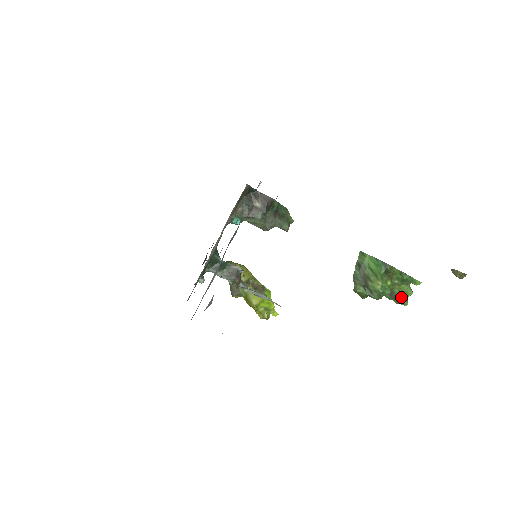
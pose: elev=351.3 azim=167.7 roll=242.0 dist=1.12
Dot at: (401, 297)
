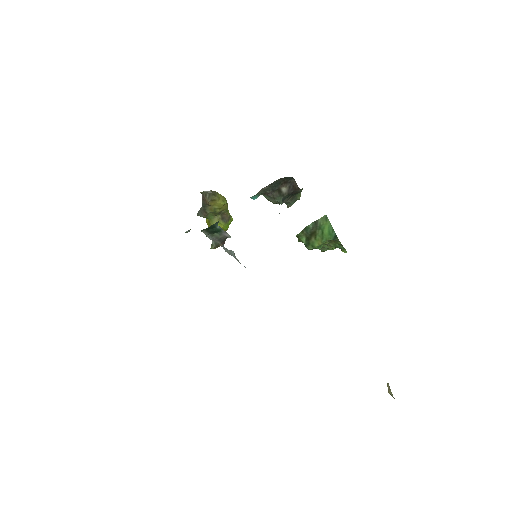
Dot at: (325, 248)
